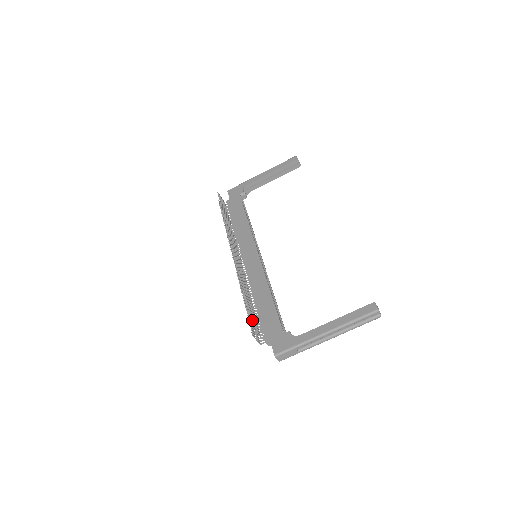
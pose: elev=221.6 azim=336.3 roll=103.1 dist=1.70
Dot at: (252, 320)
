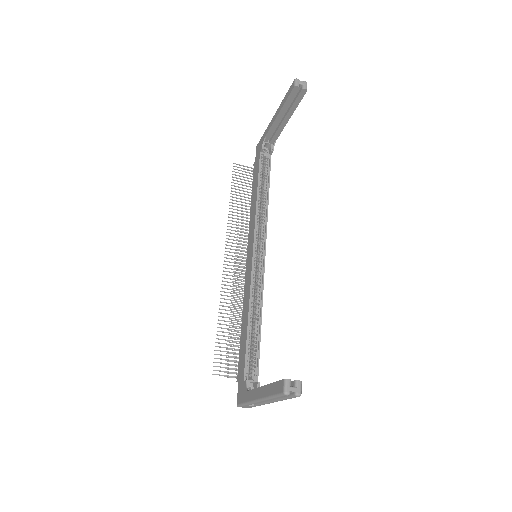
Dot at: occluded
